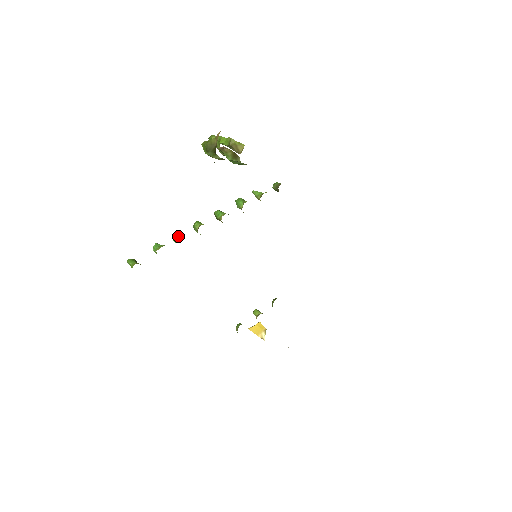
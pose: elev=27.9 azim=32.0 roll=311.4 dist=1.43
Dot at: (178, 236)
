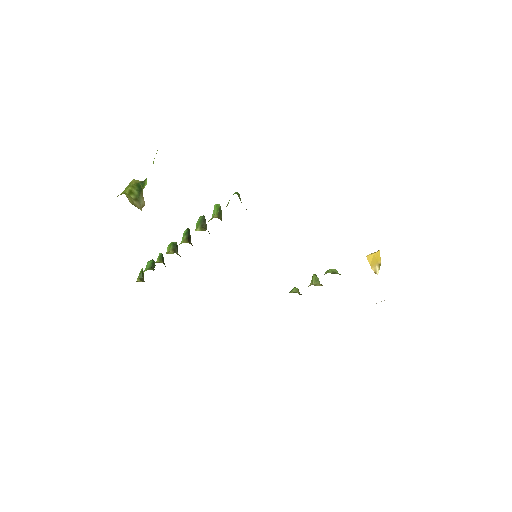
Dot at: occluded
